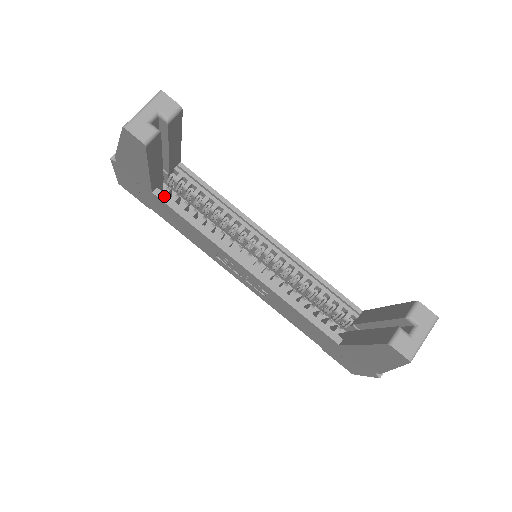
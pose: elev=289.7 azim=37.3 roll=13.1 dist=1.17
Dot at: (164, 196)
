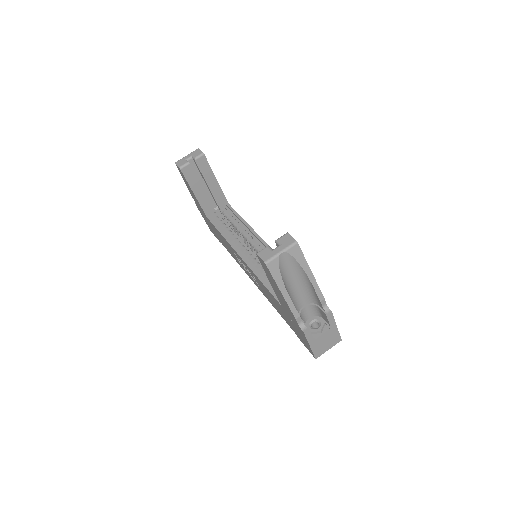
Dot at: (214, 220)
